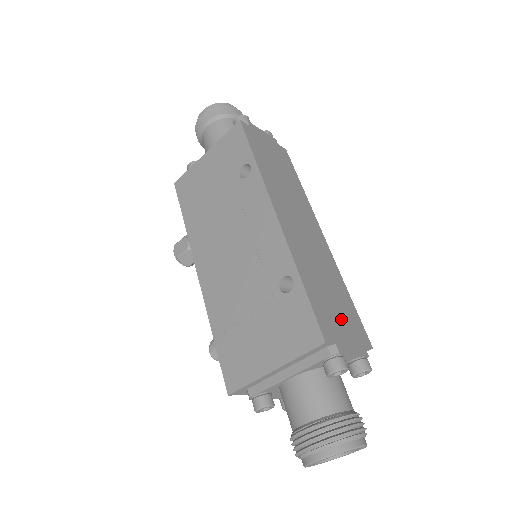
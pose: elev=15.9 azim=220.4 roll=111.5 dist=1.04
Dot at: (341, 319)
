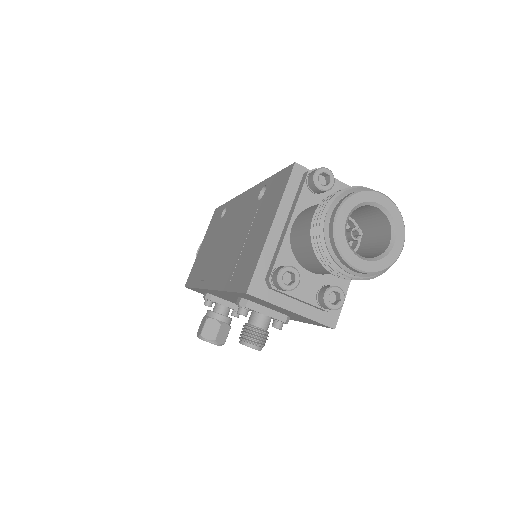
Dot at: occluded
